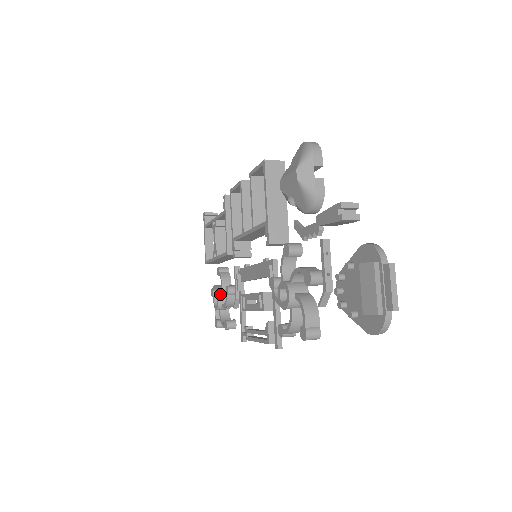
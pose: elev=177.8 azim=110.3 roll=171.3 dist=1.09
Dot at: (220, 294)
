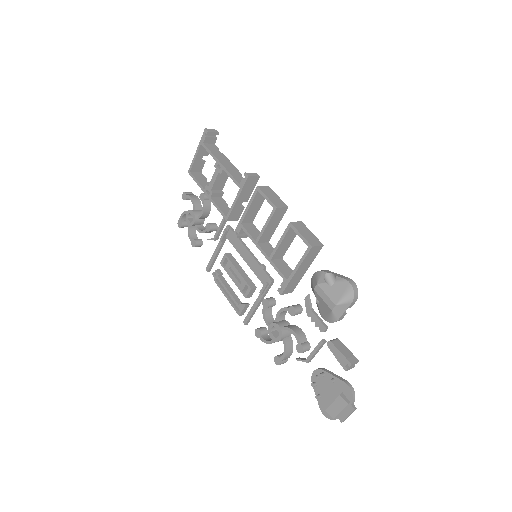
Dot at: (197, 217)
